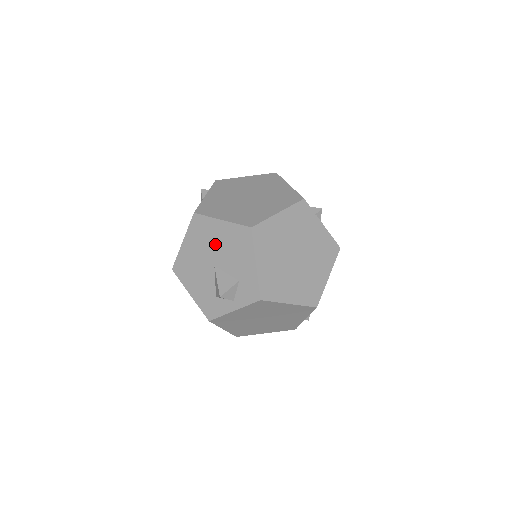
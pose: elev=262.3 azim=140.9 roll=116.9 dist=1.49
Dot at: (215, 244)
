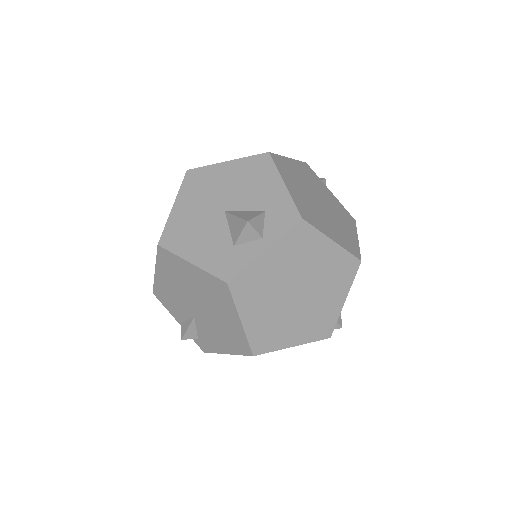
Dot at: (222, 188)
